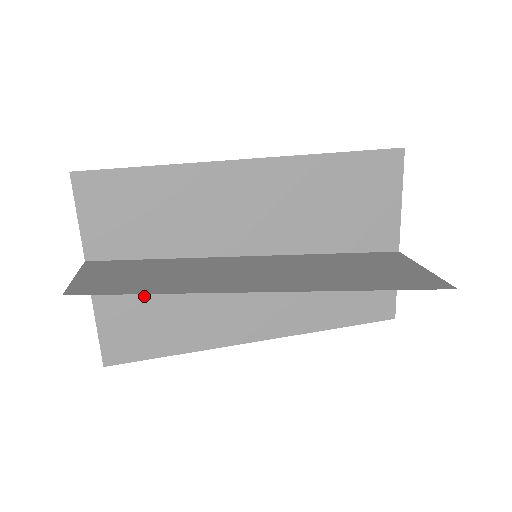
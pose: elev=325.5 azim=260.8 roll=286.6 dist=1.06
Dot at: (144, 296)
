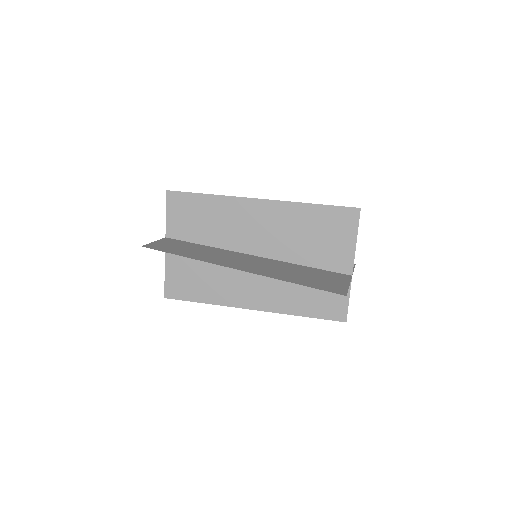
Dot at: (191, 264)
